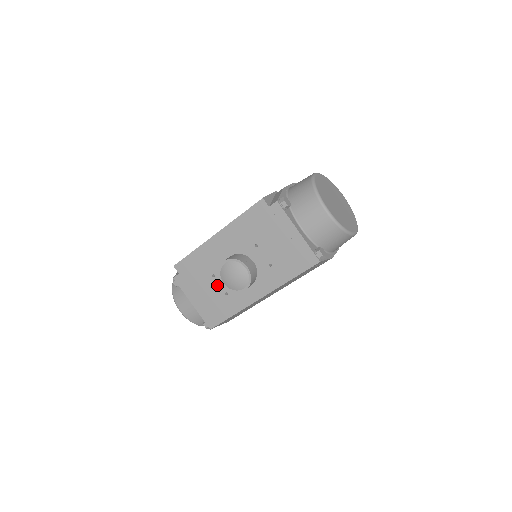
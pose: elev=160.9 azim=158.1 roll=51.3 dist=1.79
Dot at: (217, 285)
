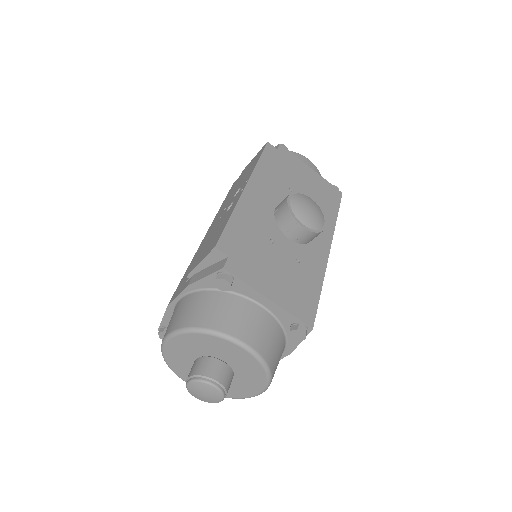
Dot at: (283, 253)
